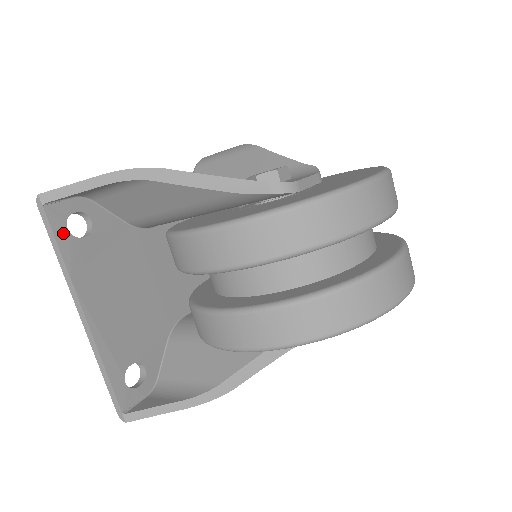
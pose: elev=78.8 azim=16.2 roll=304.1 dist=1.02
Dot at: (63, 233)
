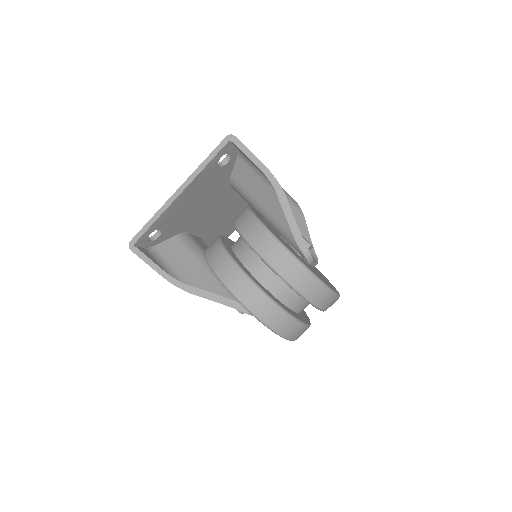
Dot at: (219, 157)
